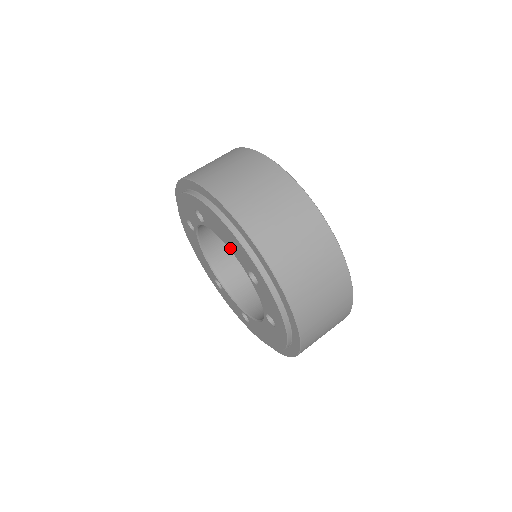
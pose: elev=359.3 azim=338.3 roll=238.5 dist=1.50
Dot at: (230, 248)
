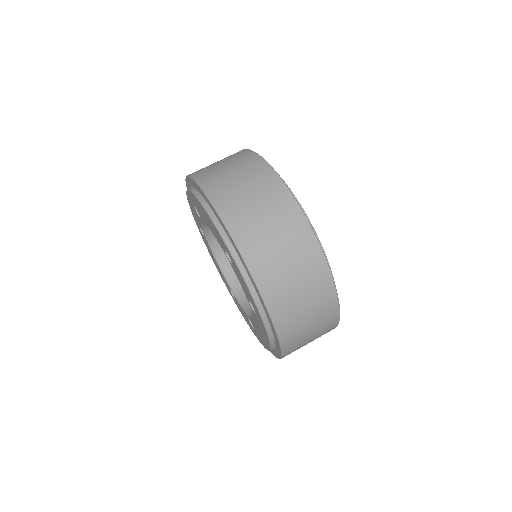
Dot at: (212, 232)
